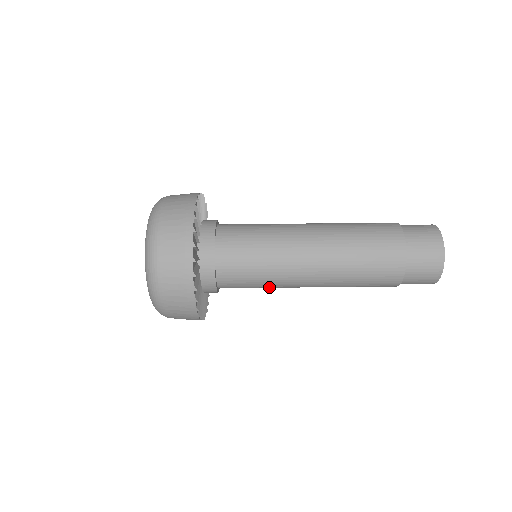
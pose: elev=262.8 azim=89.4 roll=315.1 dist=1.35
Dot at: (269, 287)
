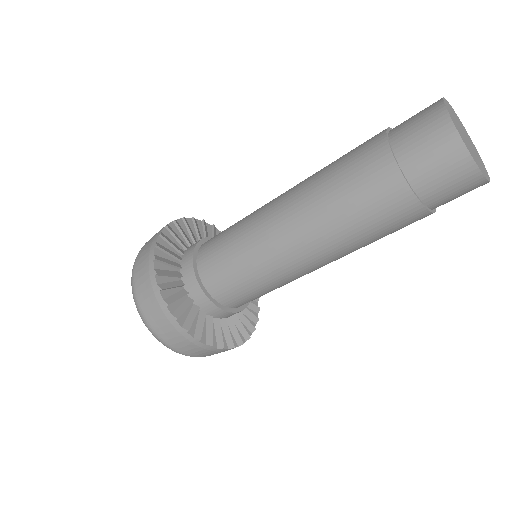
Dot at: (285, 284)
